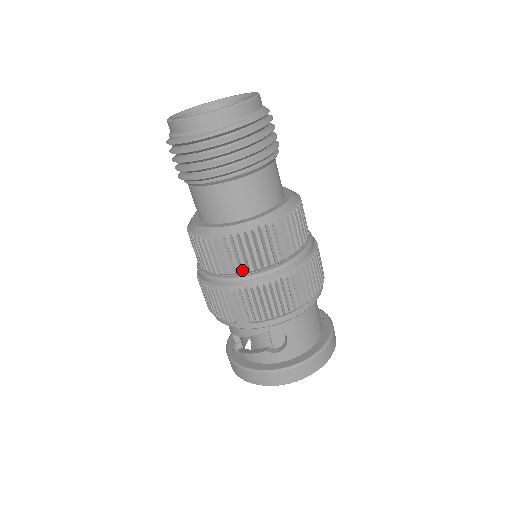
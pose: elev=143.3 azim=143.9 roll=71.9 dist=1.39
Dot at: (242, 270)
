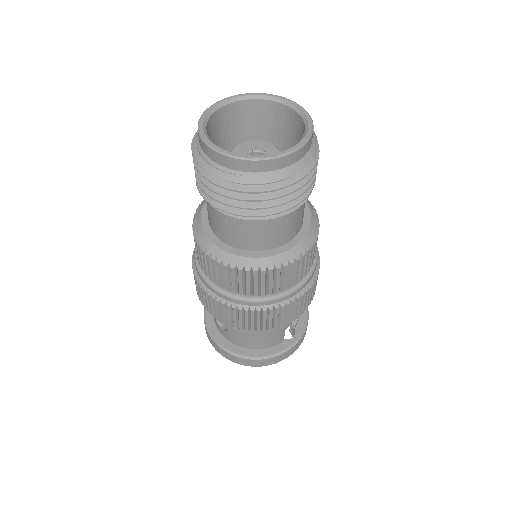
Dot at: (202, 267)
